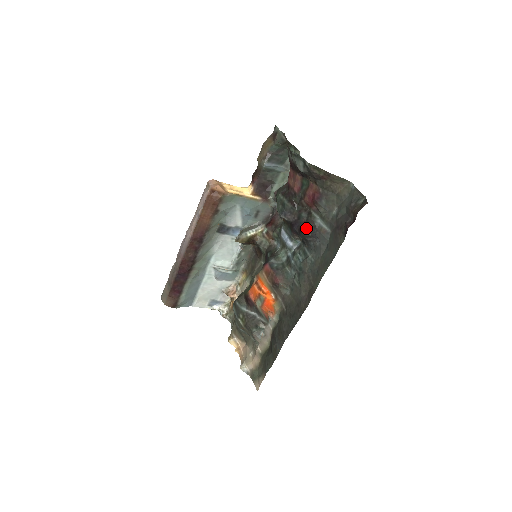
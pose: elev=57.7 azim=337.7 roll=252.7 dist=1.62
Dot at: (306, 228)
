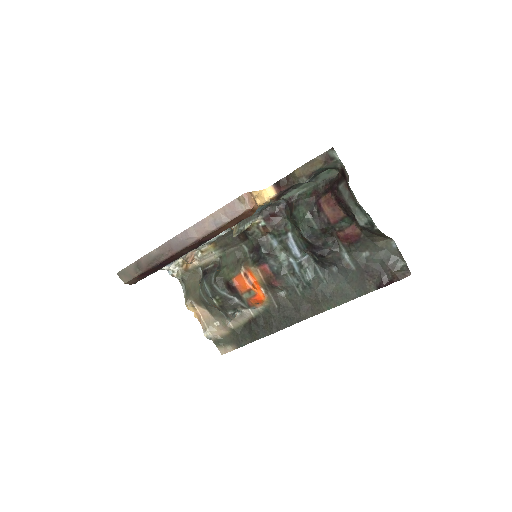
Dot at: (330, 257)
